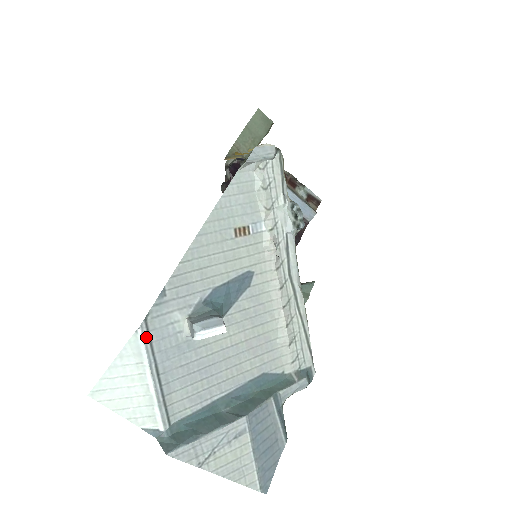
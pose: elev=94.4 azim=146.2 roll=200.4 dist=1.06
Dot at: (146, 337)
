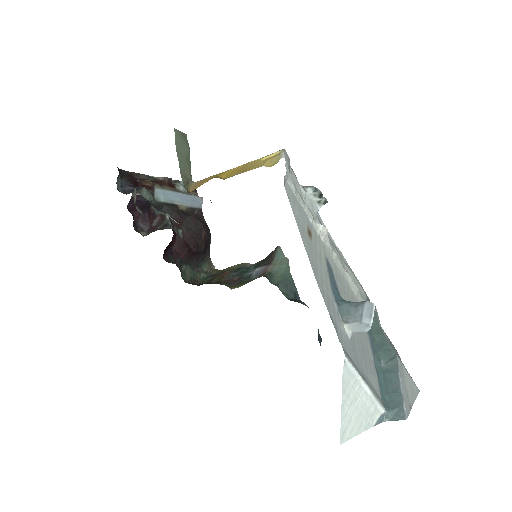
Dot at: (349, 360)
